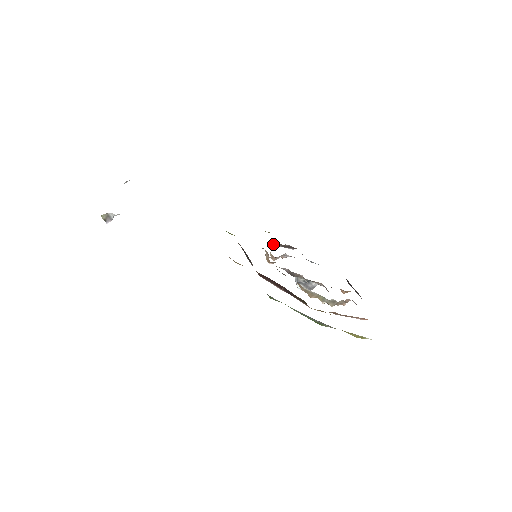
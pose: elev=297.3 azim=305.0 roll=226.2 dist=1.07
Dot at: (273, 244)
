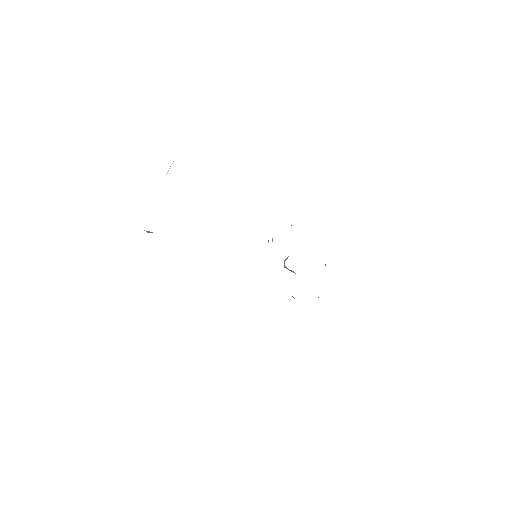
Dot at: occluded
